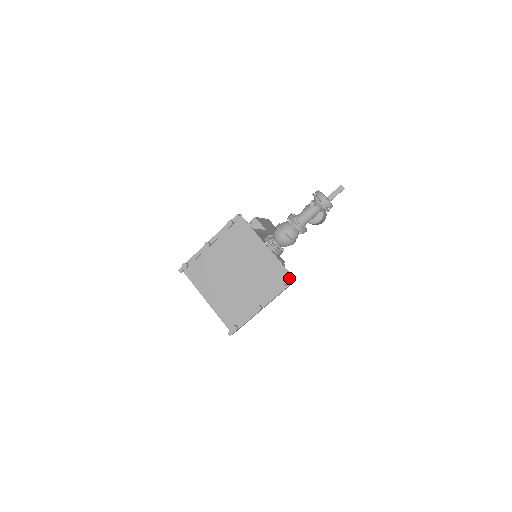
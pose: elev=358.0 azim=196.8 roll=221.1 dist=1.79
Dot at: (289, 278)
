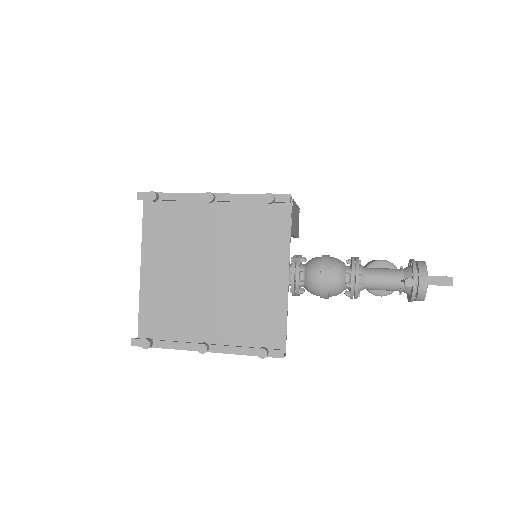
Dot at: (280, 343)
